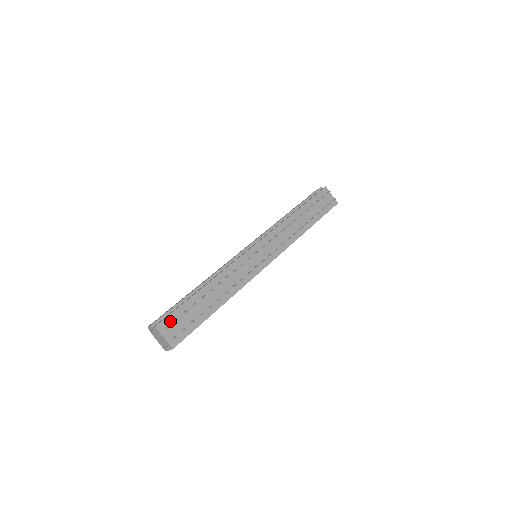
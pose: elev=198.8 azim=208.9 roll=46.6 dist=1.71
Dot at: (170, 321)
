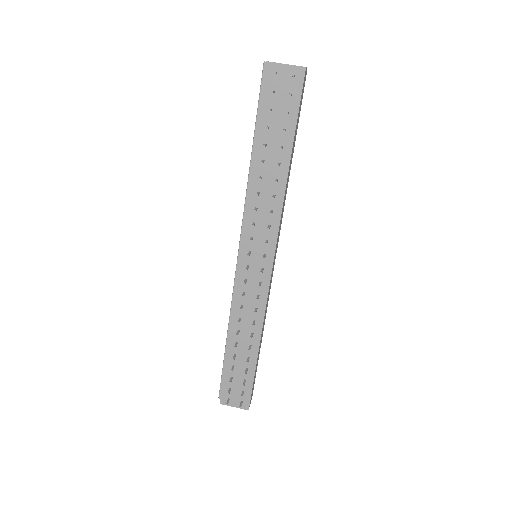
Dot at: (227, 392)
